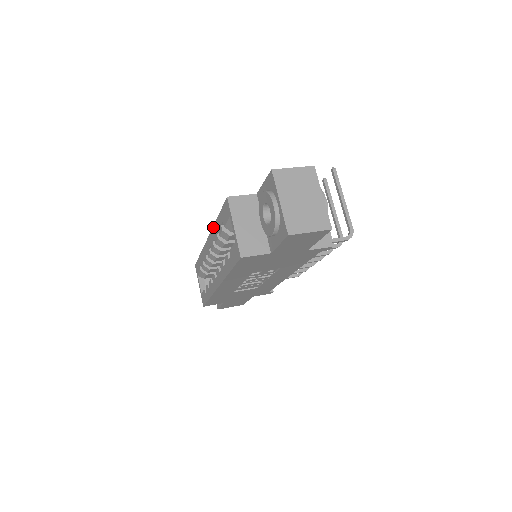
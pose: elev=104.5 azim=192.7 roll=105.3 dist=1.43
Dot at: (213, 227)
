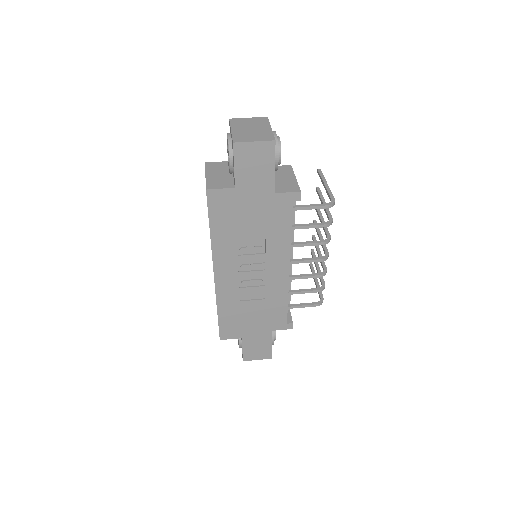
Dot at: occluded
